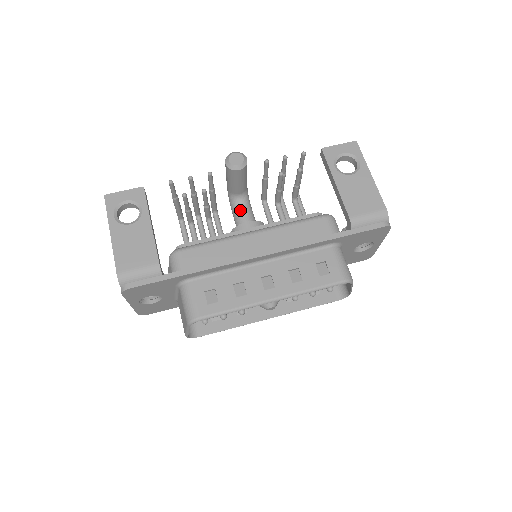
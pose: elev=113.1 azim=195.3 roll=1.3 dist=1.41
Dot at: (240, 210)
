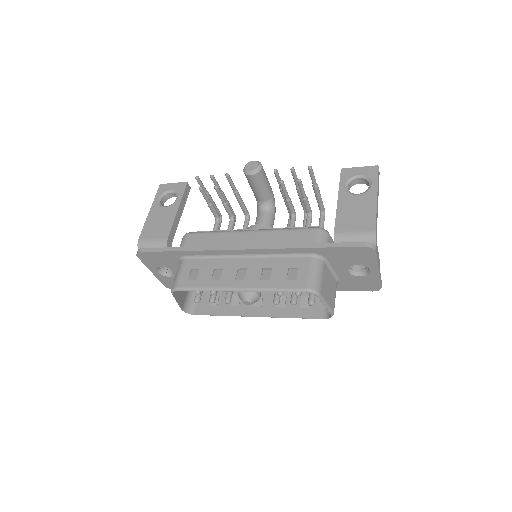
Dot at: (260, 215)
